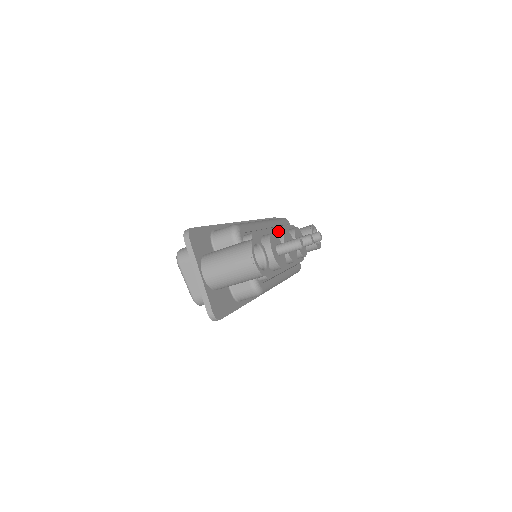
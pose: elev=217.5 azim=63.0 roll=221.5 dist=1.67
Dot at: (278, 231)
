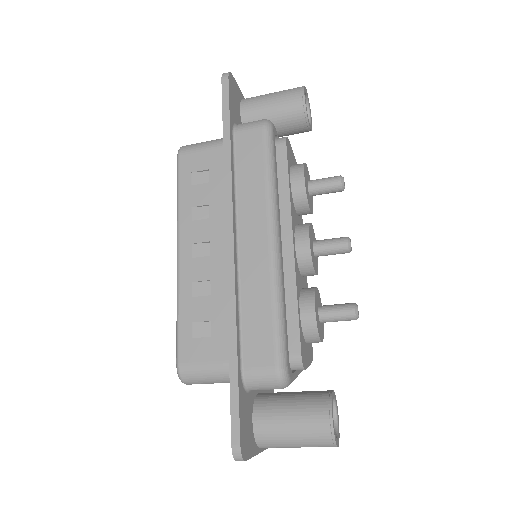
Dot at: (293, 235)
